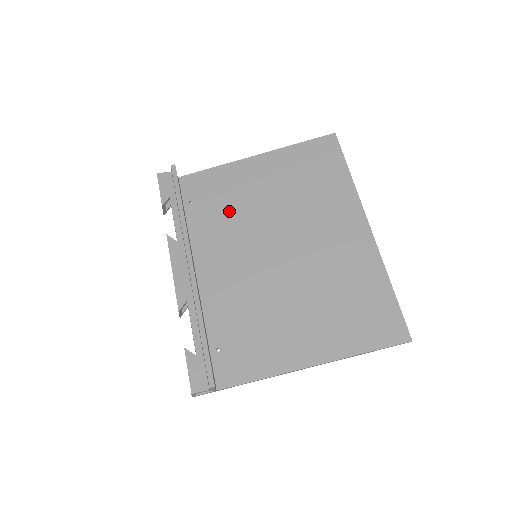
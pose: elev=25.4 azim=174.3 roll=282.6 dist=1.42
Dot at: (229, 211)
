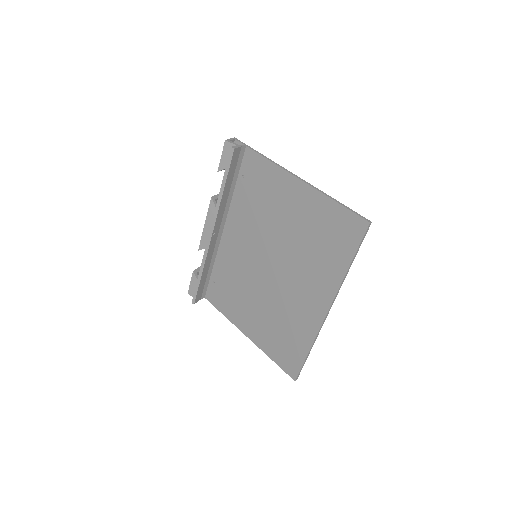
Dot at: (260, 209)
